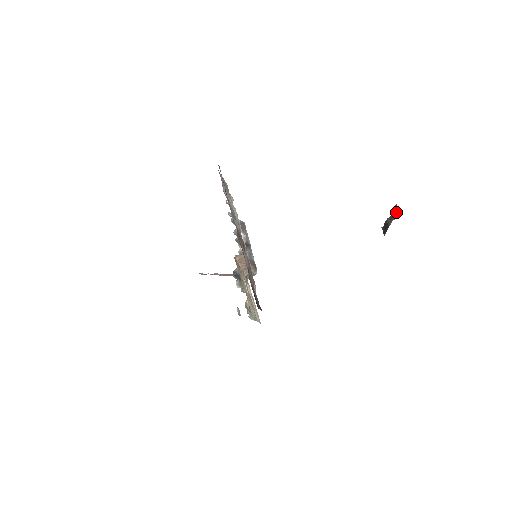
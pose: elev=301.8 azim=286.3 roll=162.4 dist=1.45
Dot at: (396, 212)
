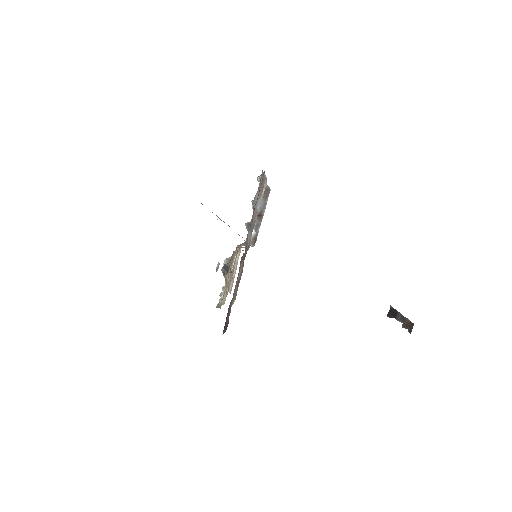
Dot at: (409, 327)
